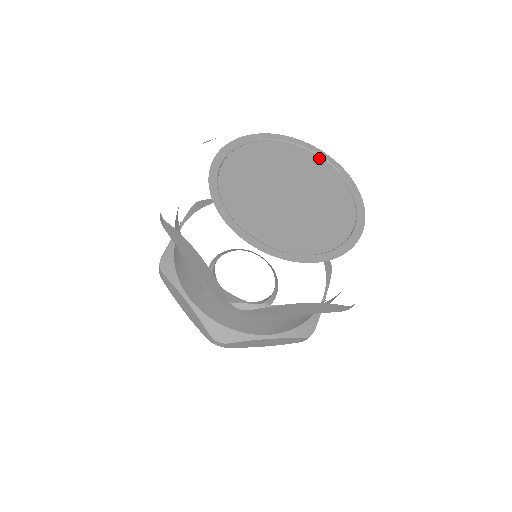
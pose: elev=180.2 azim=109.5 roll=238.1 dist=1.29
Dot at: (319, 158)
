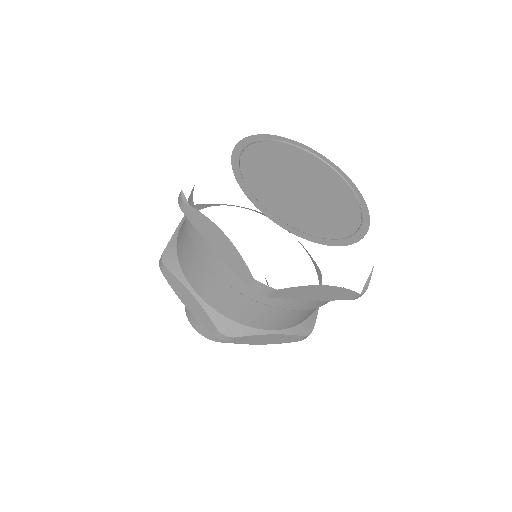
Dot at: (268, 142)
